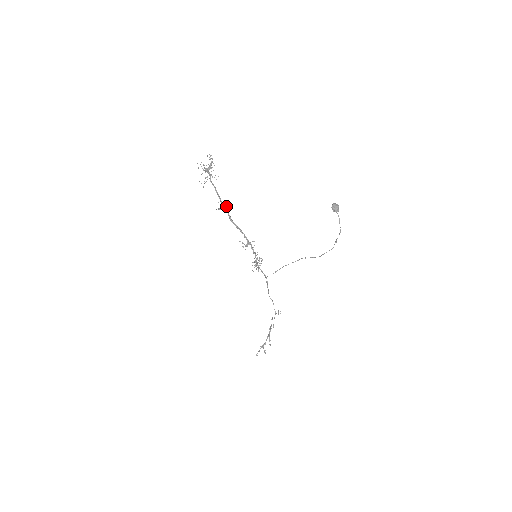
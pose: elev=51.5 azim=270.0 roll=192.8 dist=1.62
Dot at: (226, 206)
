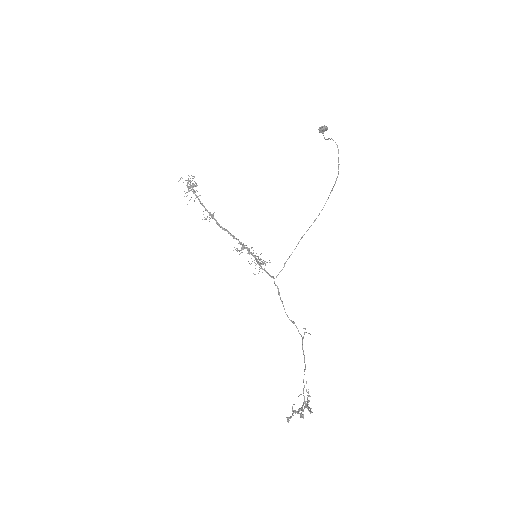
Dot at: (213, 214)
